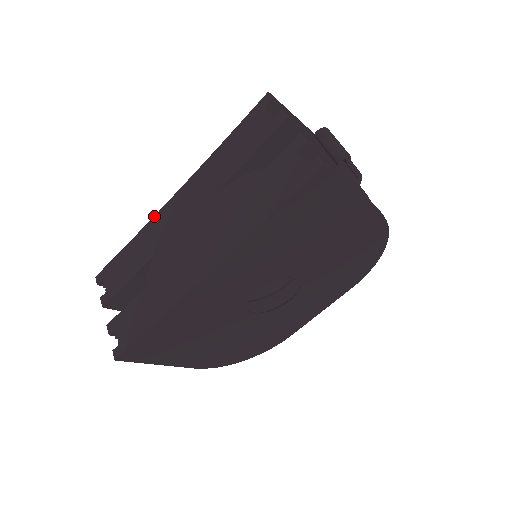
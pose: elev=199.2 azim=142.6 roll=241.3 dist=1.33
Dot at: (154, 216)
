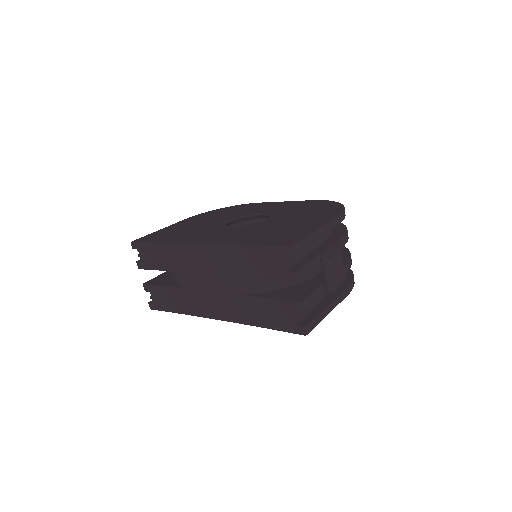
Dot at: (181, 243)
